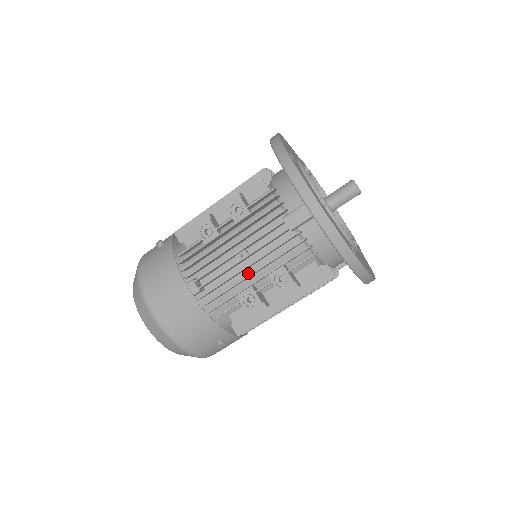
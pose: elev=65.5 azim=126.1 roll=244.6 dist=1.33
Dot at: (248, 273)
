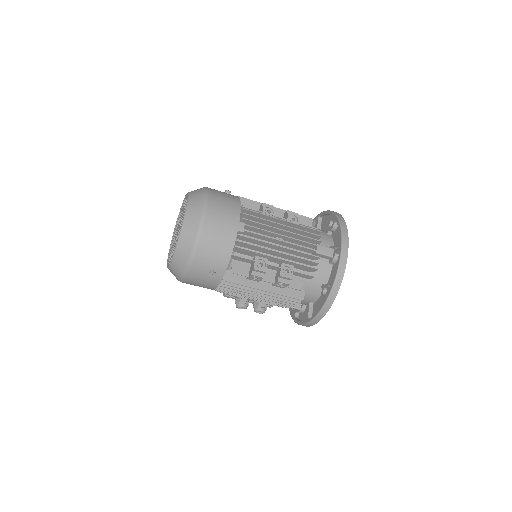
Dot at: occluded
